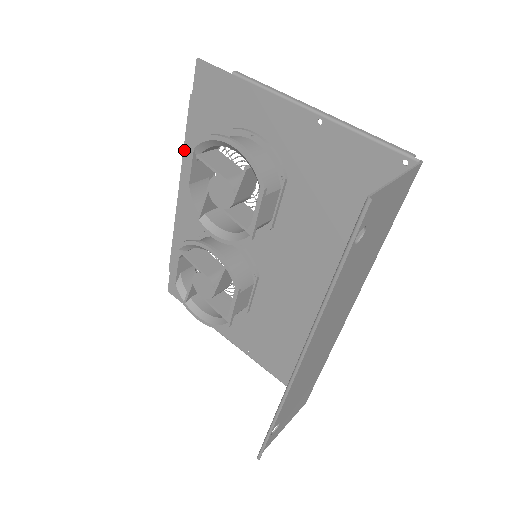
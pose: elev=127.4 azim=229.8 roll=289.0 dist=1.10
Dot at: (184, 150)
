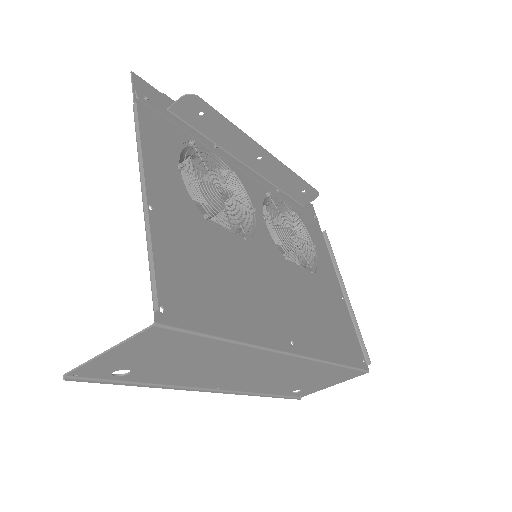
Dot at: occluded
